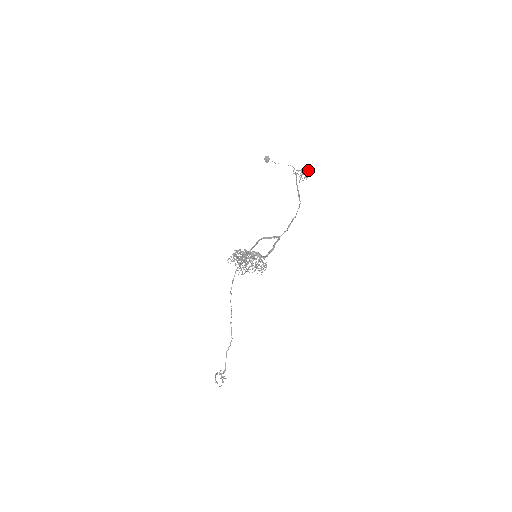
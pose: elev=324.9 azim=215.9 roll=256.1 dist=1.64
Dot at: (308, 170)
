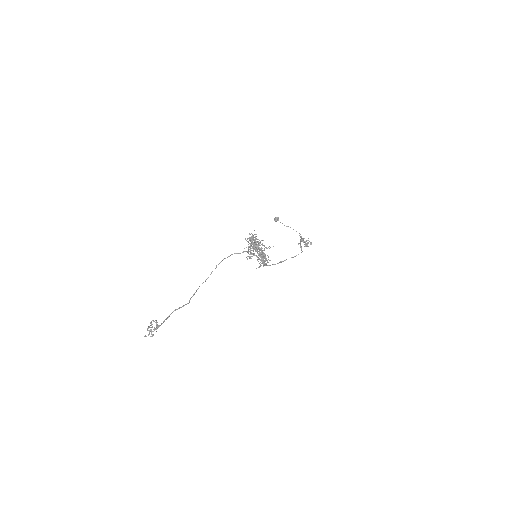
Dot at: occluded
